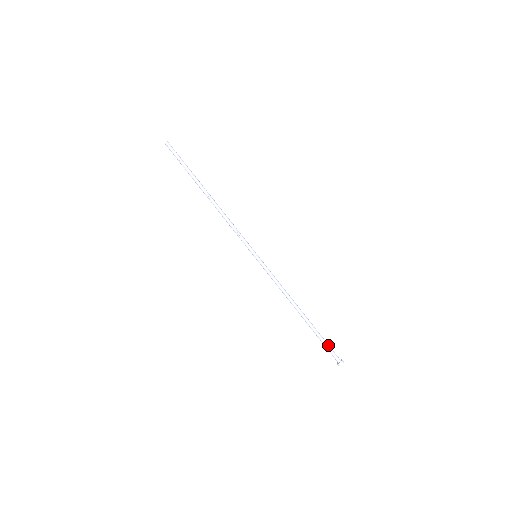
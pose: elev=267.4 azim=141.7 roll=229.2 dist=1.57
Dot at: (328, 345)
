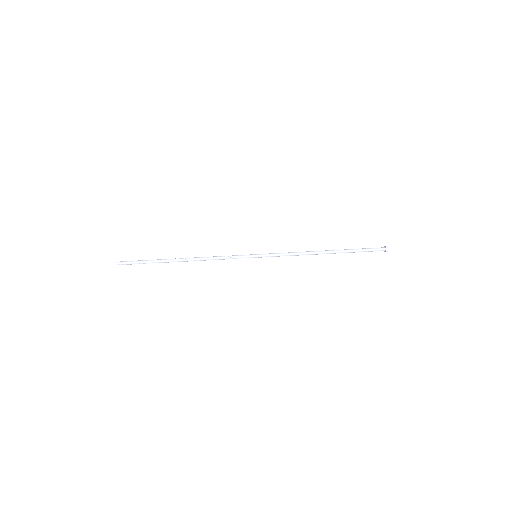
Dot at: (366, 249)
